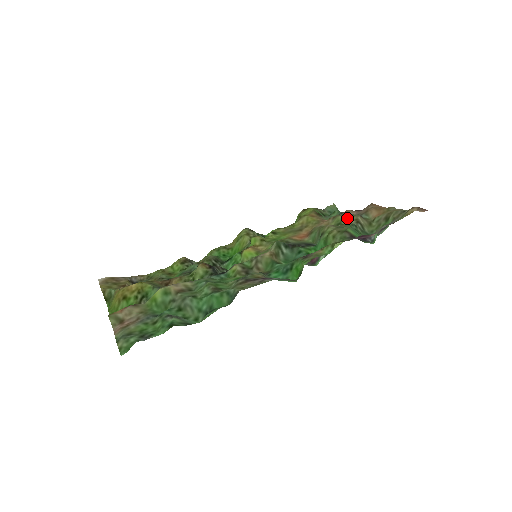
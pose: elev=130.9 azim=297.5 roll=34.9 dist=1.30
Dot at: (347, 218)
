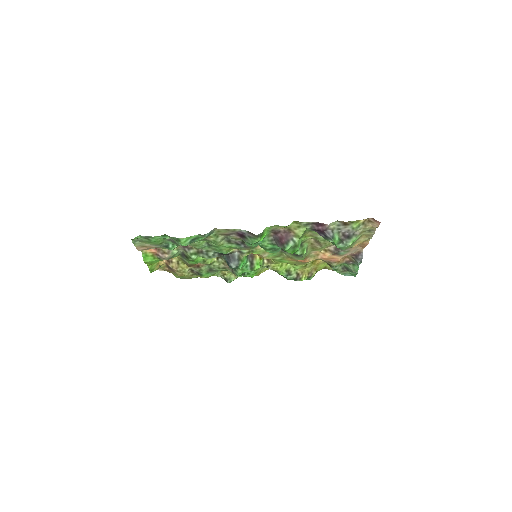
Dot at: occluded
